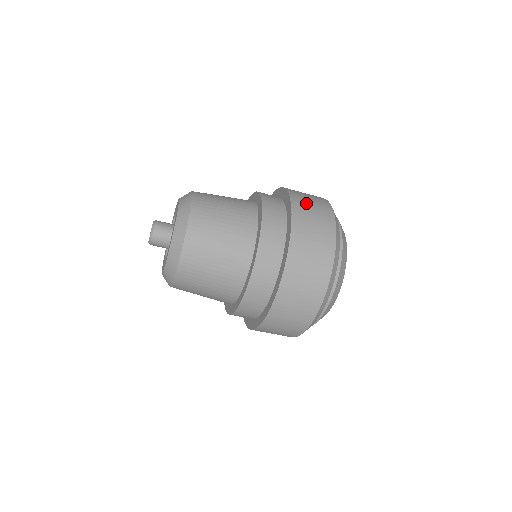
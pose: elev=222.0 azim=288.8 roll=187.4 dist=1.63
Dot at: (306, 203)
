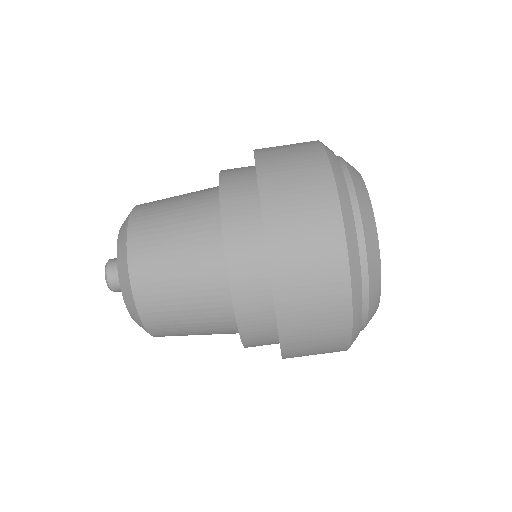
Dot at: (280, 156)
